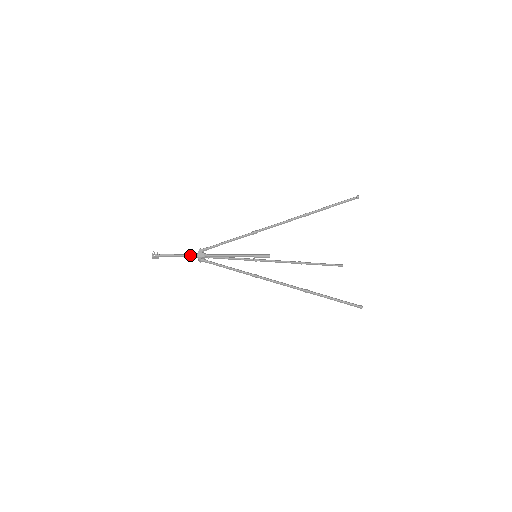
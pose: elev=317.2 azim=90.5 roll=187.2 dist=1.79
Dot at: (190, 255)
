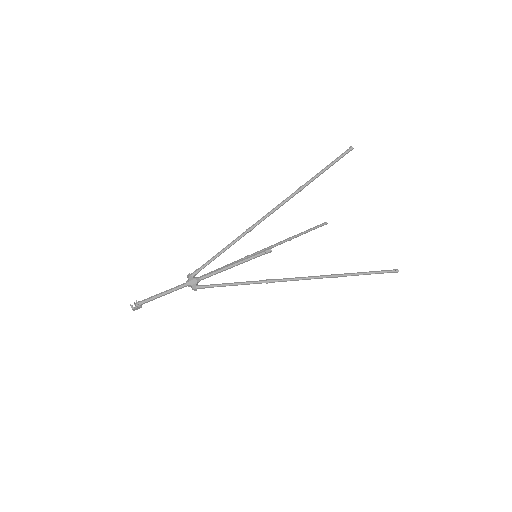
Dot at: (179, 287)
